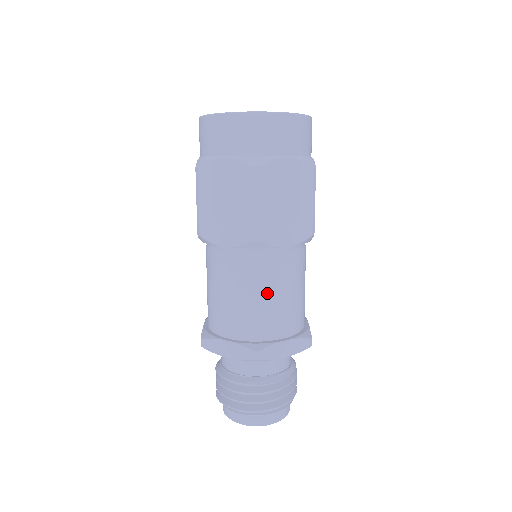
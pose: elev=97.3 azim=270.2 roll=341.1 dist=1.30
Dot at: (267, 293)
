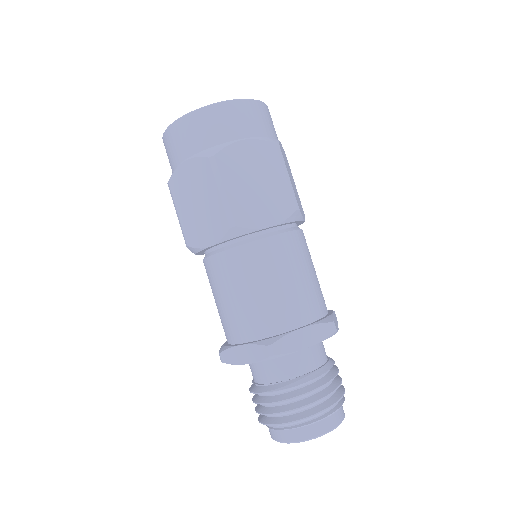
Dot at: (265, 281)
